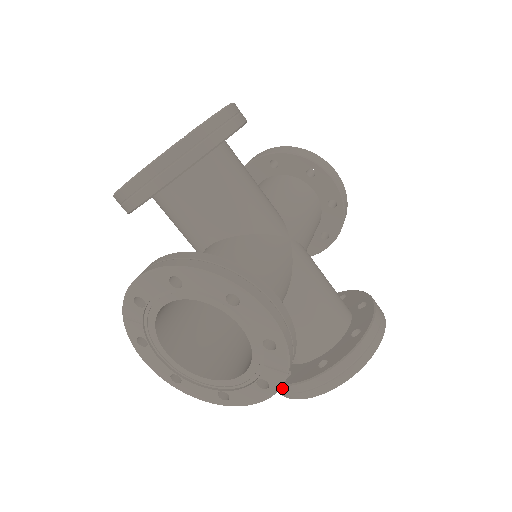
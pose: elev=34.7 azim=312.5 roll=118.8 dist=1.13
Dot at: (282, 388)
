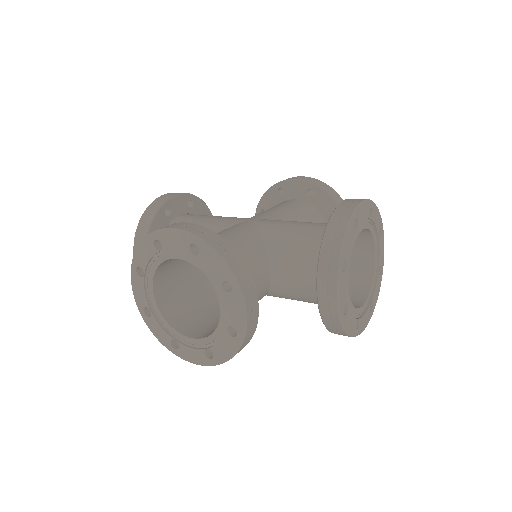
Dot at: (324, 318)
